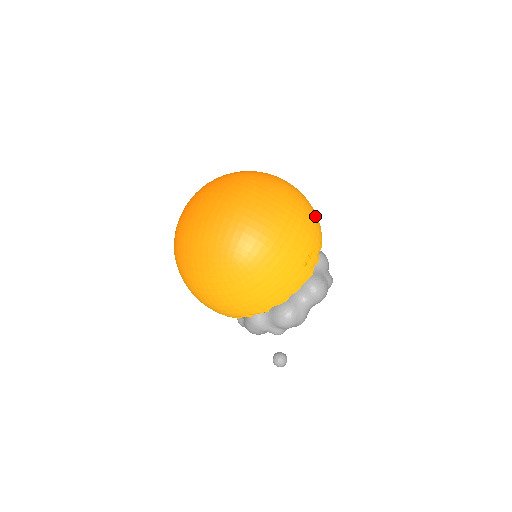
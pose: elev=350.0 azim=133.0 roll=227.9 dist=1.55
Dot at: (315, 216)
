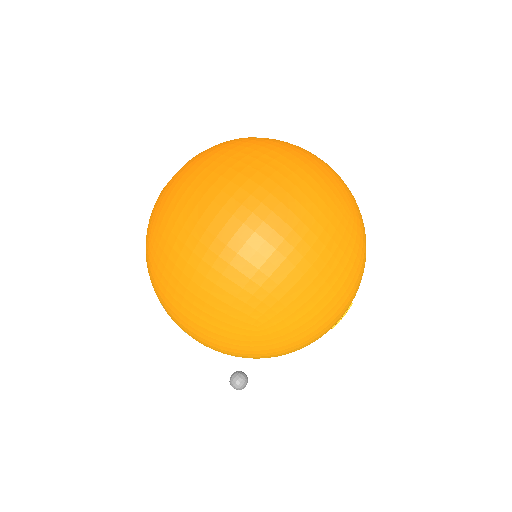
Dot at: occluded
